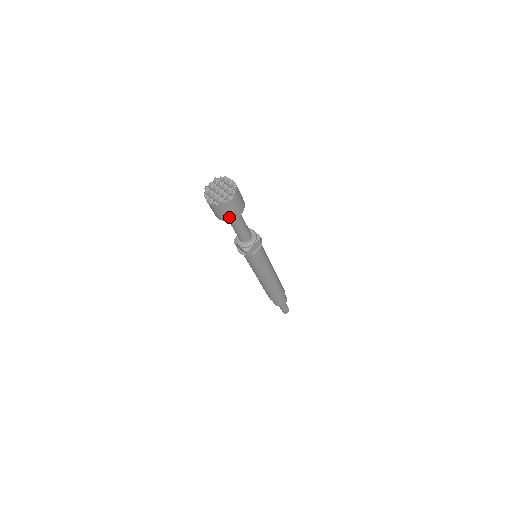
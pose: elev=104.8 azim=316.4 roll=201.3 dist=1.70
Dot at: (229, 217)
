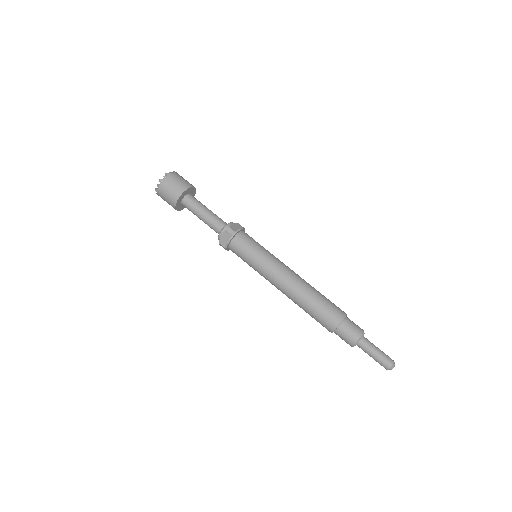
Dot at: (181, 188)
